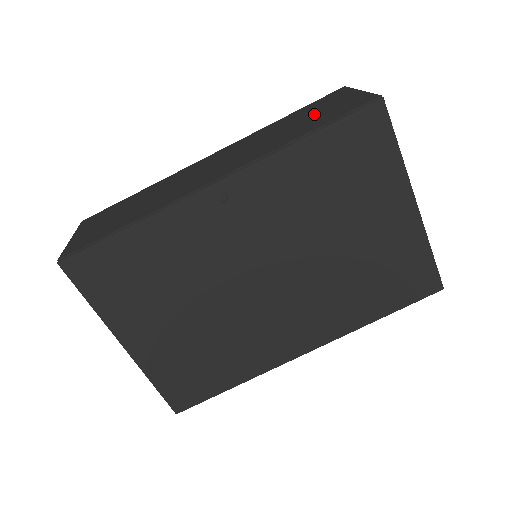
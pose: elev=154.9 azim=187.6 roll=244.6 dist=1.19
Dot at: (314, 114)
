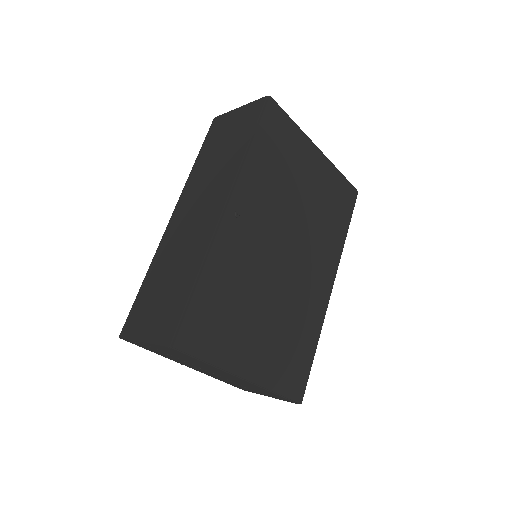
Dot at: (226, 137)
